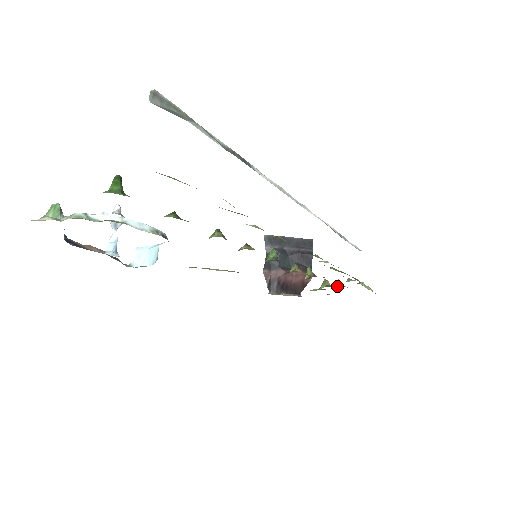
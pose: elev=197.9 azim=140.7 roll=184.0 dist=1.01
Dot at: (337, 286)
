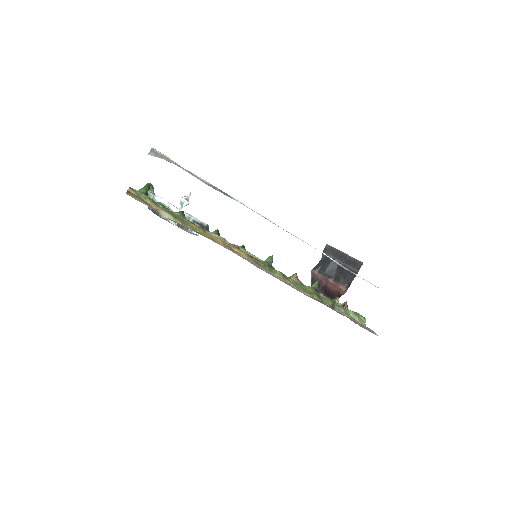
Dot at: occluded
